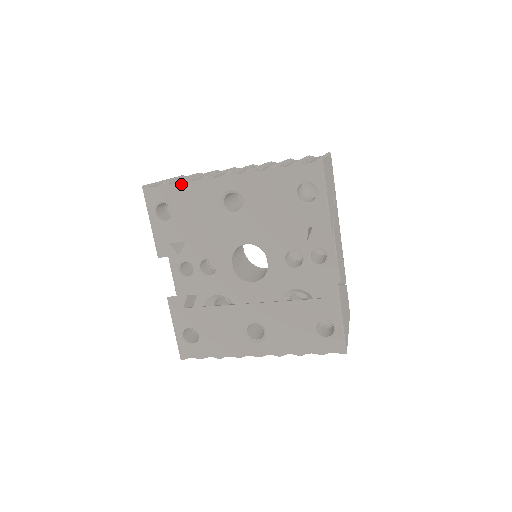
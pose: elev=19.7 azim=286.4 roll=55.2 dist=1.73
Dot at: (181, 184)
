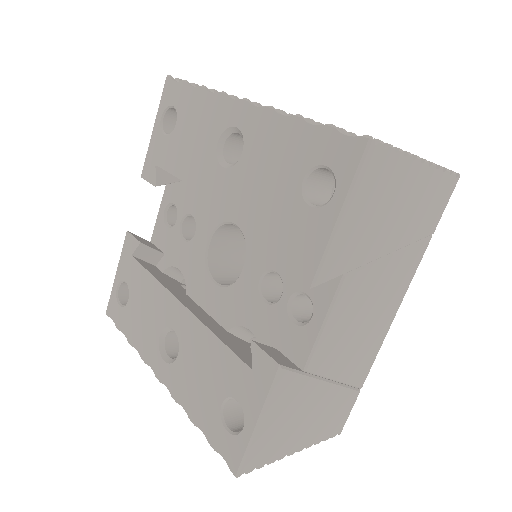
Dot at: (197, 90)
